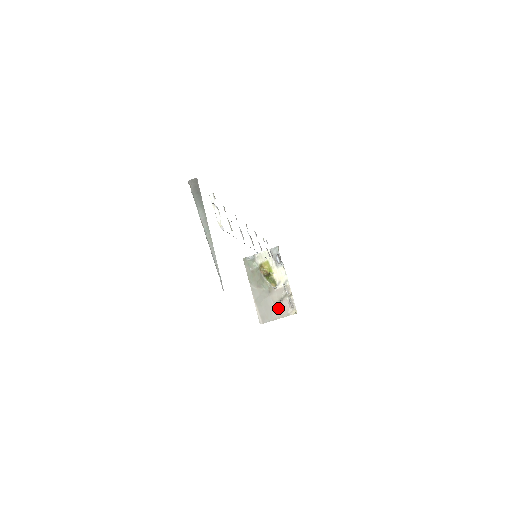
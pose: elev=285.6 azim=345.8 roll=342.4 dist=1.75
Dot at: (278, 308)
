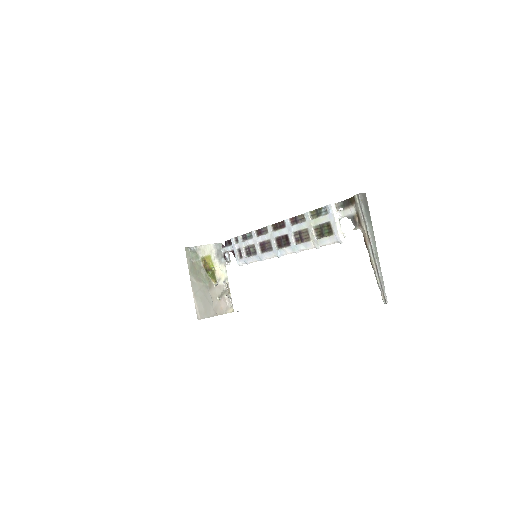
Dot at: (217, 305)
